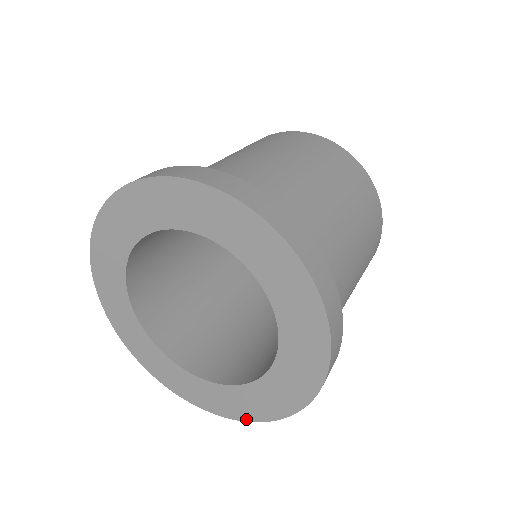
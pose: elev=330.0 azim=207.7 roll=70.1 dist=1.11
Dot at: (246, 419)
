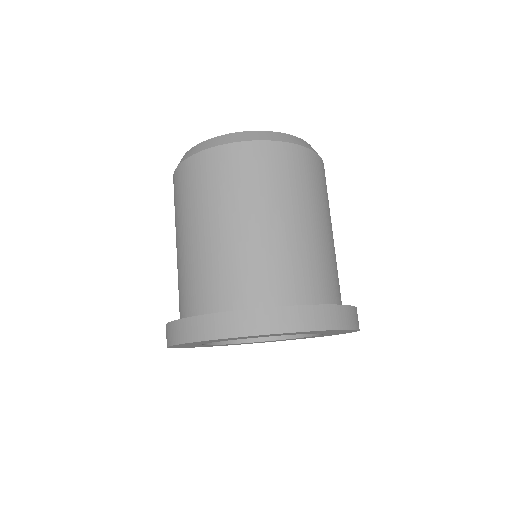
Dot at: occluded
